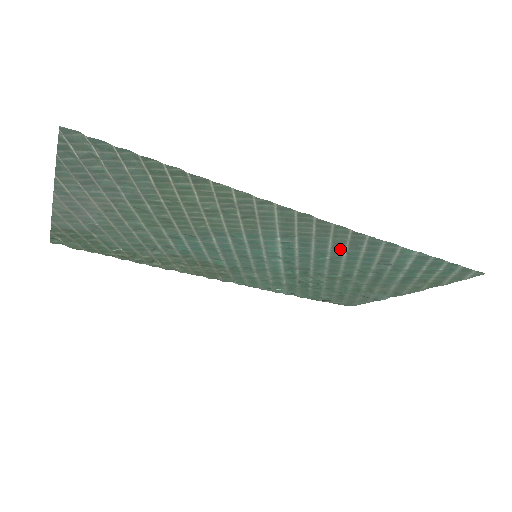
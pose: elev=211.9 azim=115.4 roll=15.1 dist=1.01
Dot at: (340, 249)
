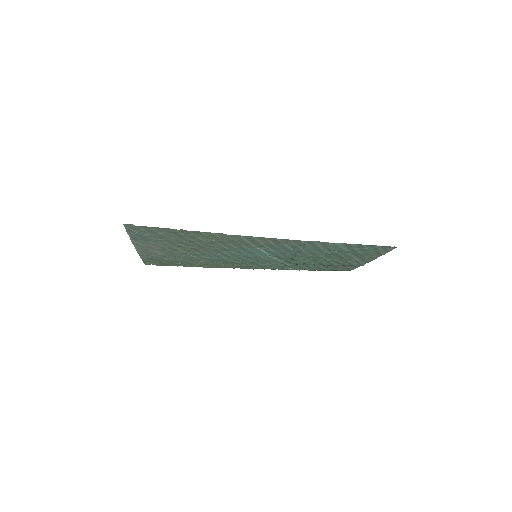
Dot at: (297, 247)
